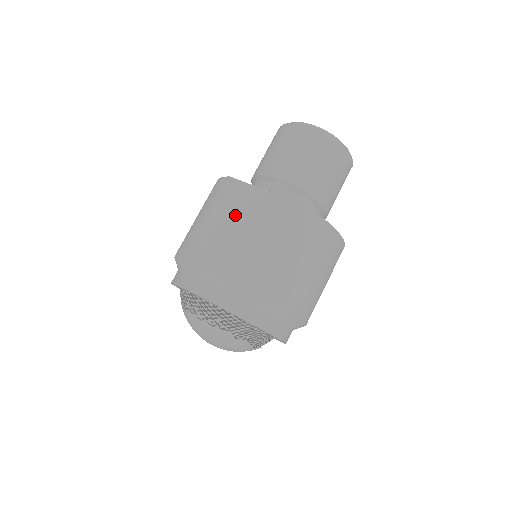
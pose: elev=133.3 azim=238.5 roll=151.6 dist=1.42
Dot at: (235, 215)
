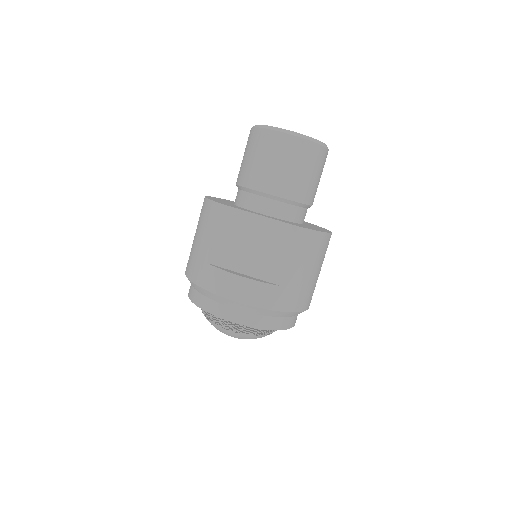
Dot at: (237, 242)
